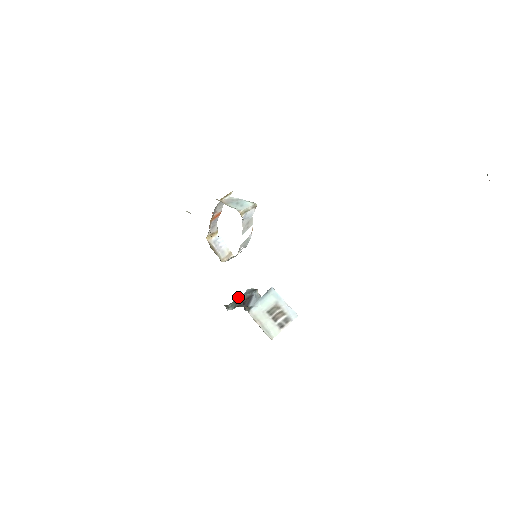
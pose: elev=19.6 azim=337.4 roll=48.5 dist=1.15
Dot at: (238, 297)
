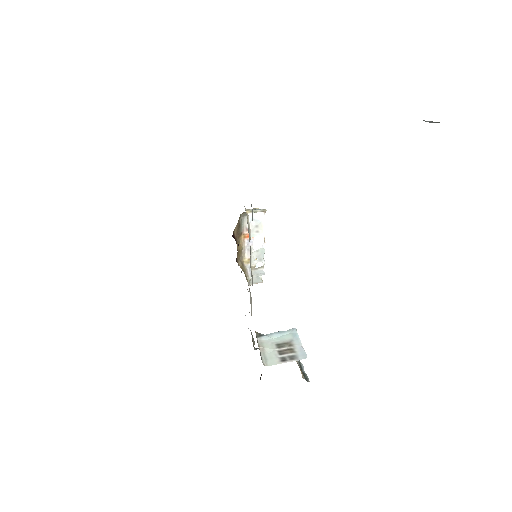
Dot at: occluded
